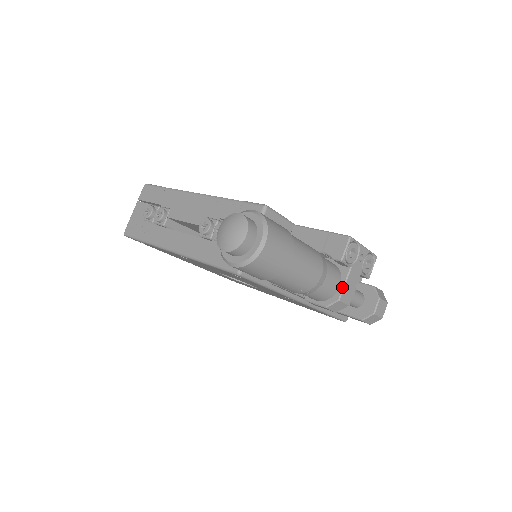
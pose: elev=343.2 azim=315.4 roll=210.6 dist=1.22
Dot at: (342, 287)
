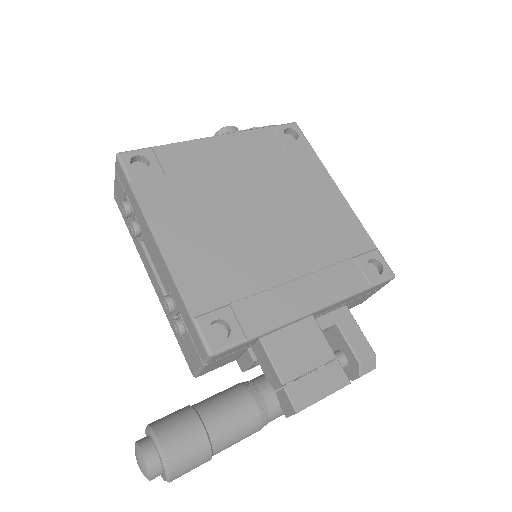
Dot at: occluded
